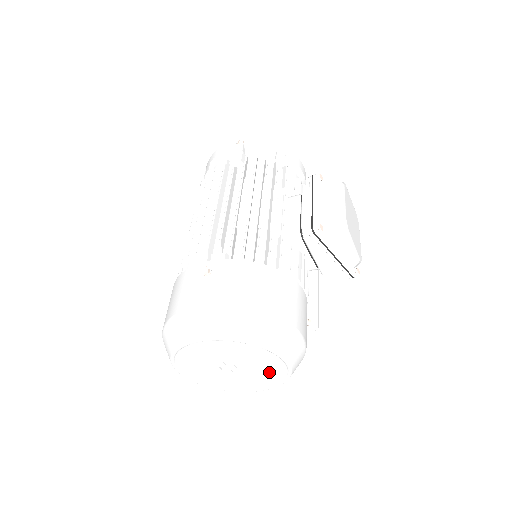
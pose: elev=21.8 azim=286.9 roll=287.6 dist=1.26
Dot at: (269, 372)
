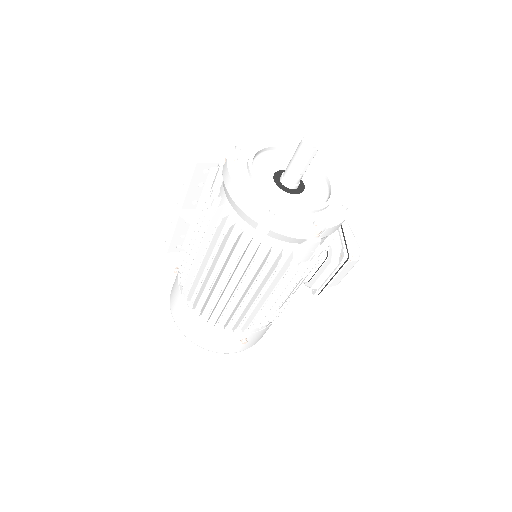
Dot at: occluded
